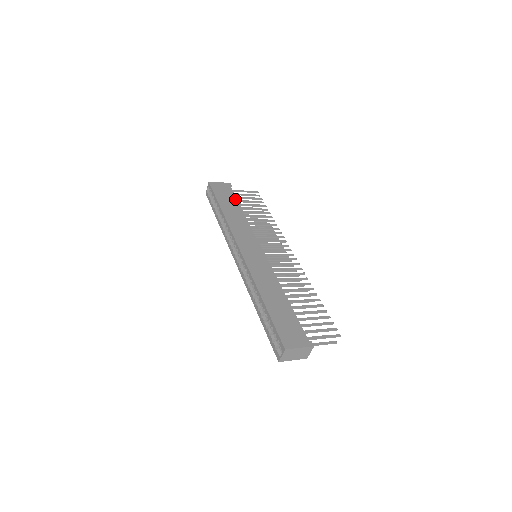
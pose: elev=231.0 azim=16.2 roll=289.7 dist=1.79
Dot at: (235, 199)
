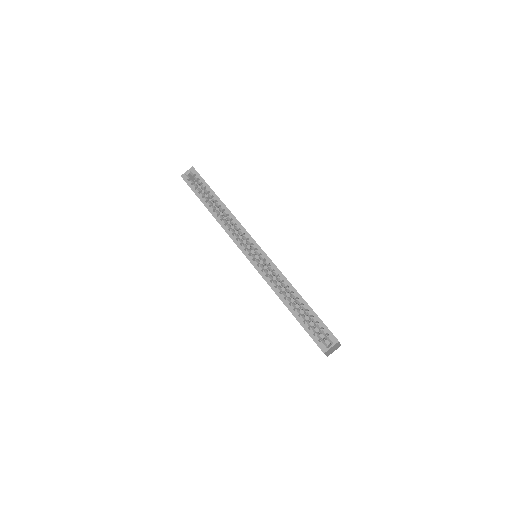
Dot at: occluded
